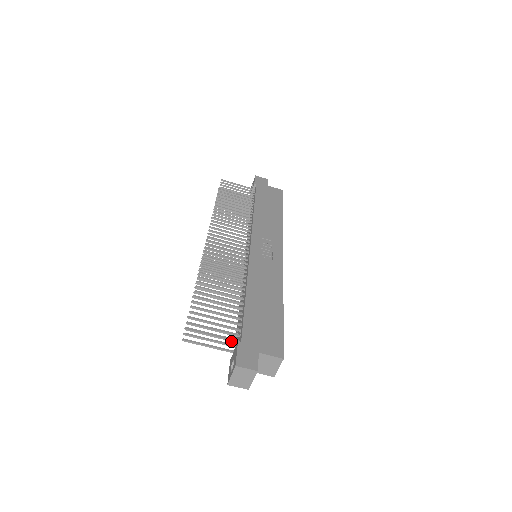
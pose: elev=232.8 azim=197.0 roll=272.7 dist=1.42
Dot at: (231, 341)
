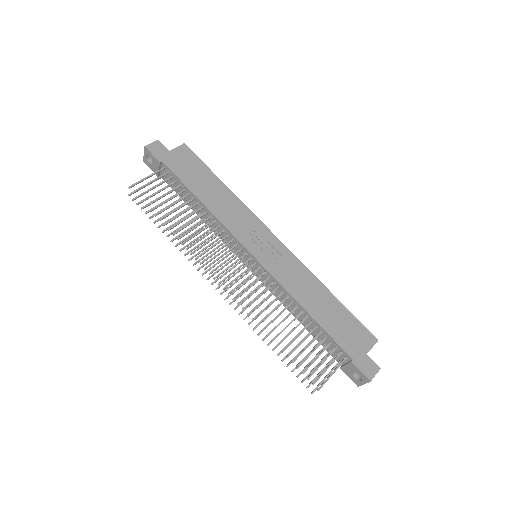
Dot at: occluded
